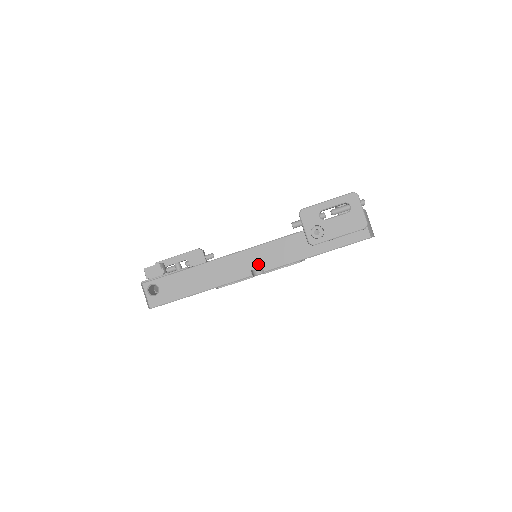
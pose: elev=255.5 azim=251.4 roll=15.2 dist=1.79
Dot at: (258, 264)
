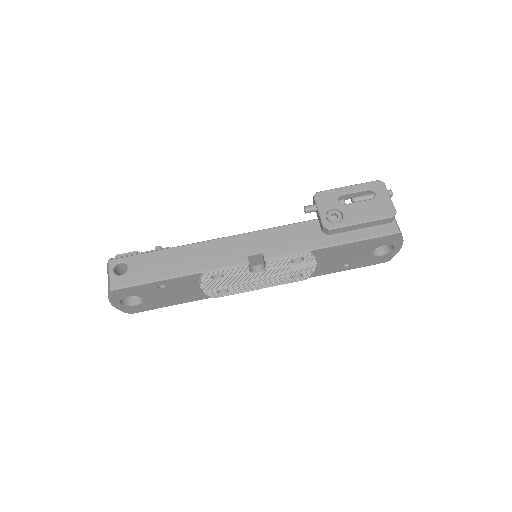
Dot at: (258, 250)
